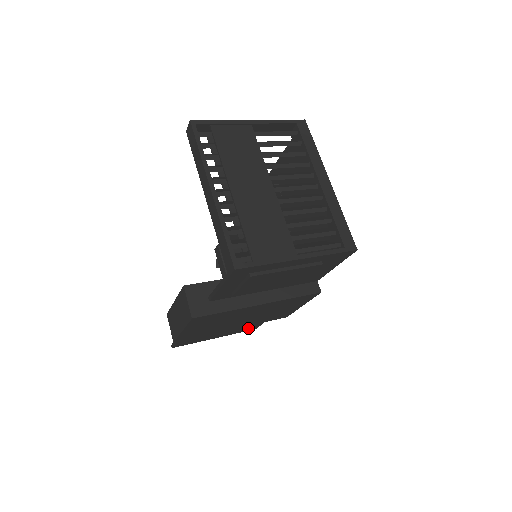
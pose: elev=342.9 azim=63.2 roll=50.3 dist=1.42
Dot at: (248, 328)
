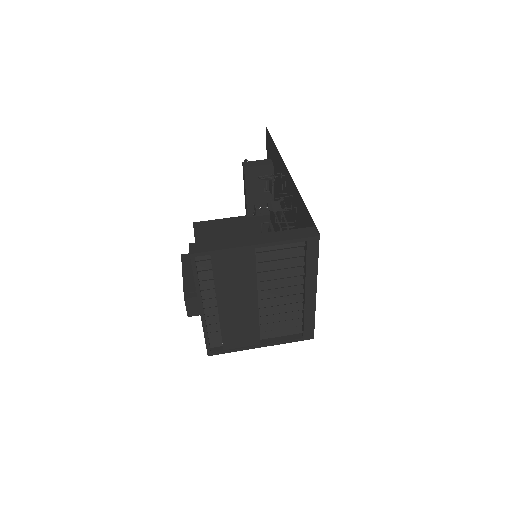
Dot at: (259, 221)
